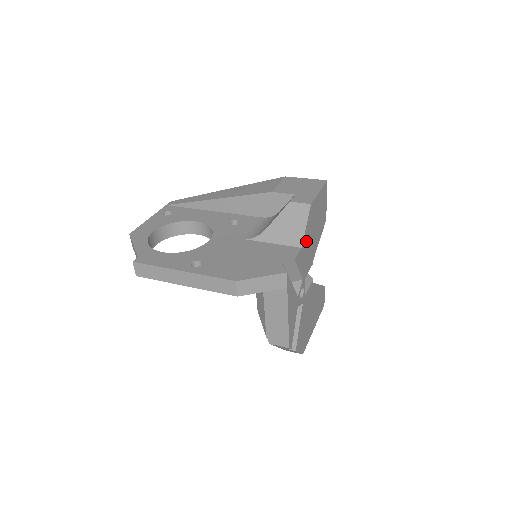
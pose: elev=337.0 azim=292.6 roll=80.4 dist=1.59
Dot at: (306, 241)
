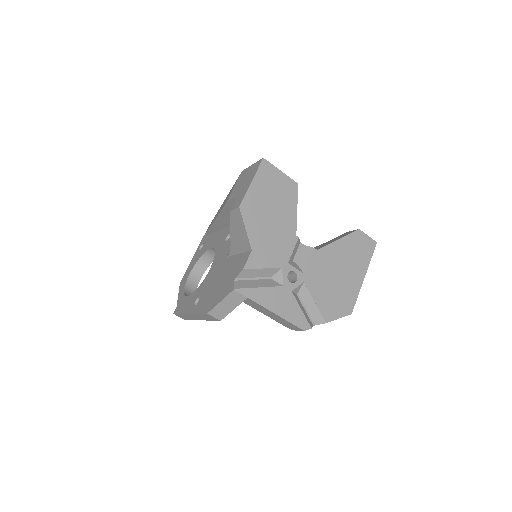
Dot at: (259, 238)
